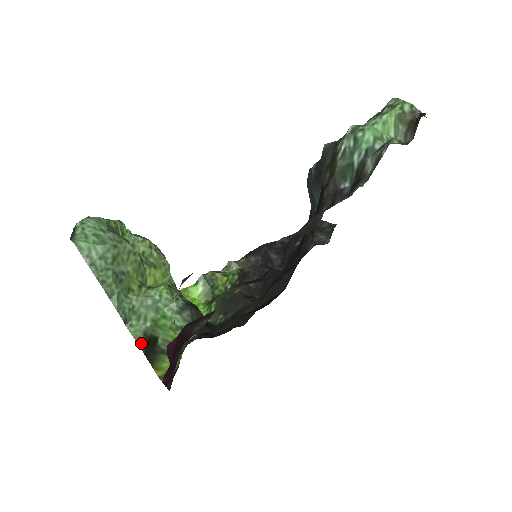
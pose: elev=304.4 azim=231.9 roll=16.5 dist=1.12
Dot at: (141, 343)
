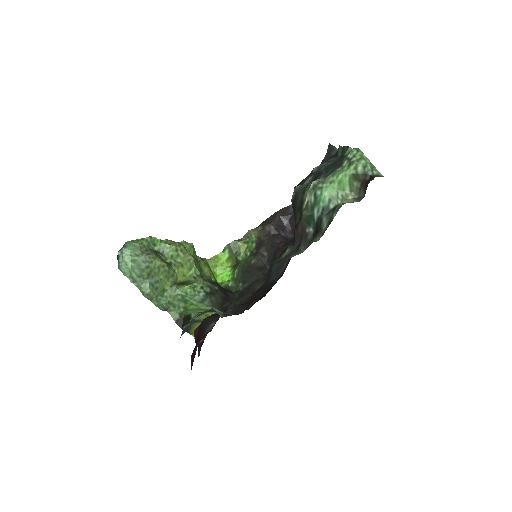
Dot at: (178, 322)
